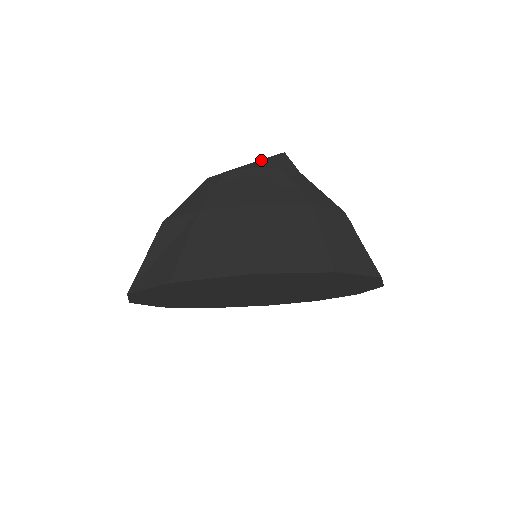
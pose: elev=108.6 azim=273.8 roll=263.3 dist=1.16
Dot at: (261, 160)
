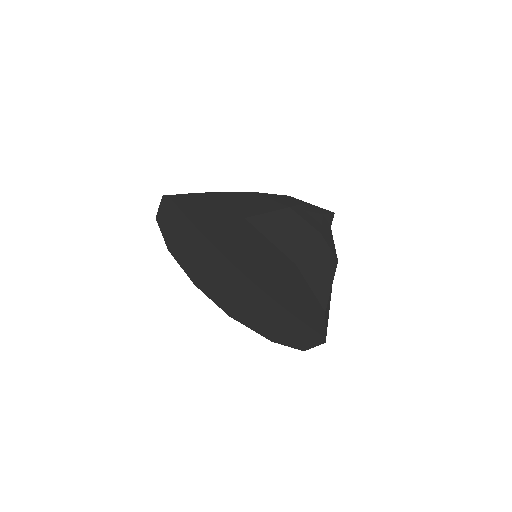
Dot at: occluded
